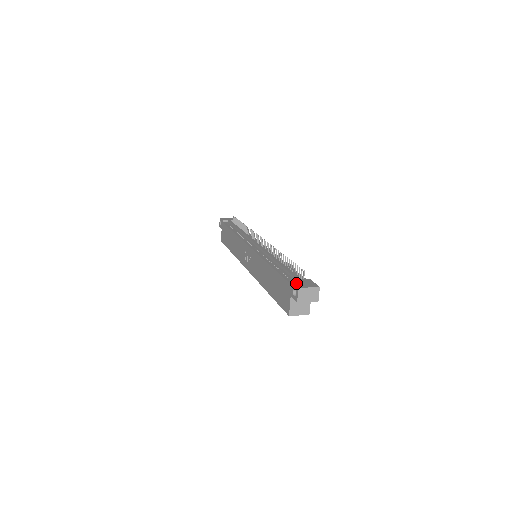
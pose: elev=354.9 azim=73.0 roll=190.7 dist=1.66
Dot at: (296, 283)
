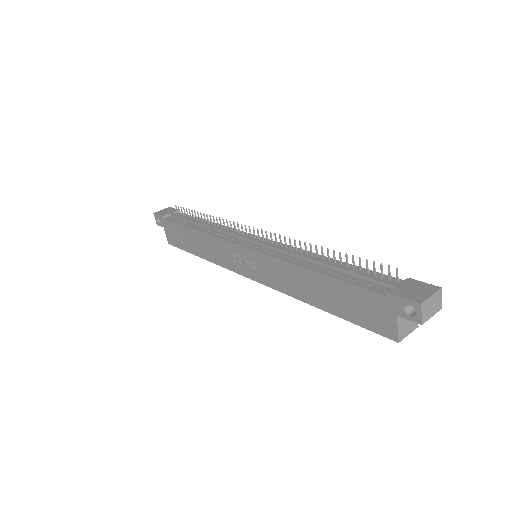
Dot at: (405, 295)
